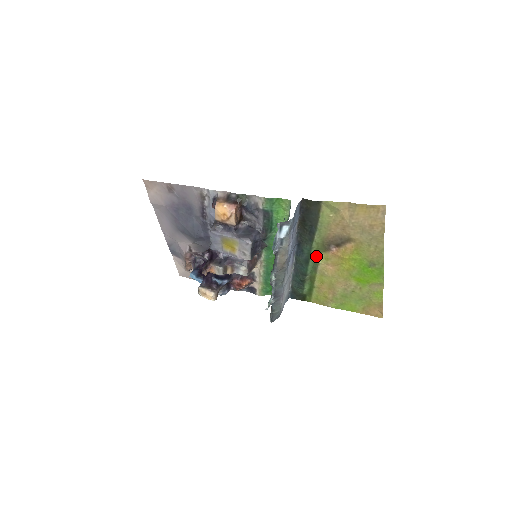
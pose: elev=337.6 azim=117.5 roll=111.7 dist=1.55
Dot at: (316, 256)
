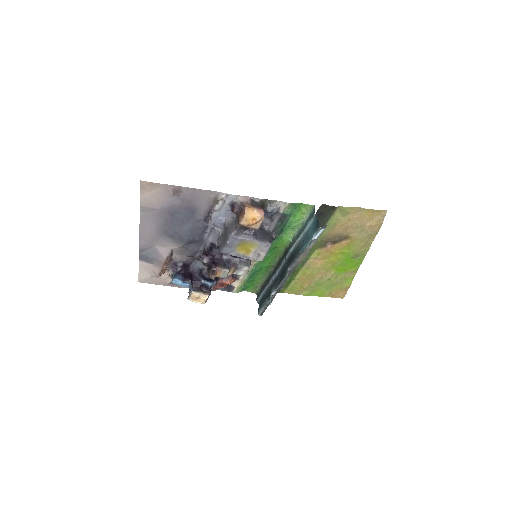
Dot at: (310, 252)
